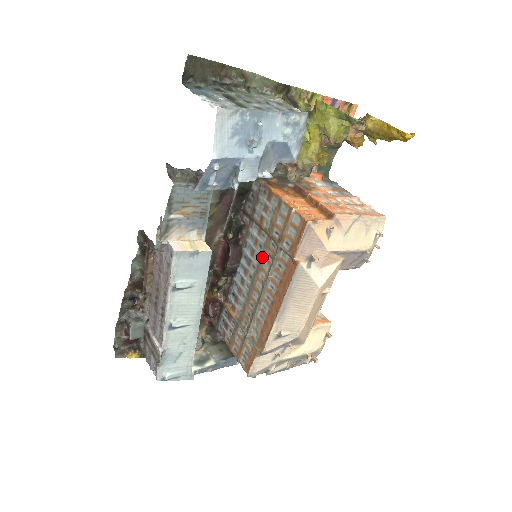
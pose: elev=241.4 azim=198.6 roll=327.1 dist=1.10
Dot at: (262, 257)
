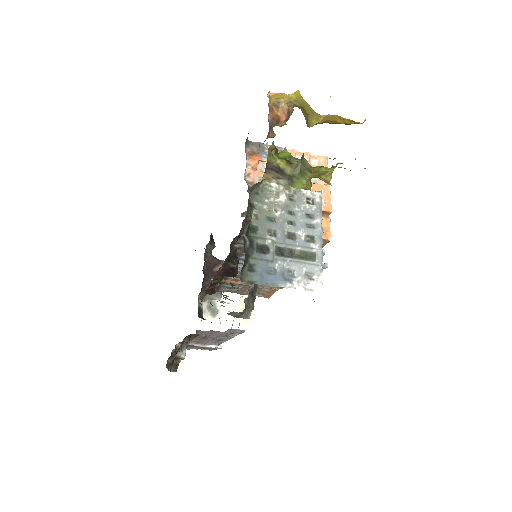
Dot at: occluded
